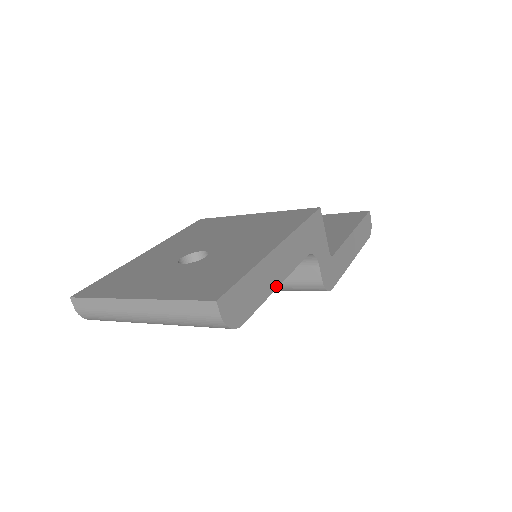
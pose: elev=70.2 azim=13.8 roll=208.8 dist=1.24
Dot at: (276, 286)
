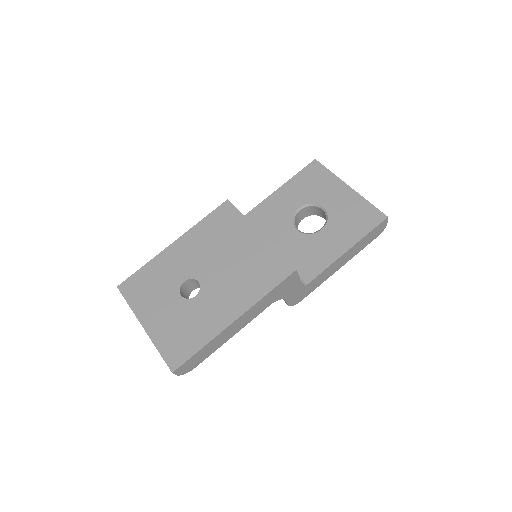
Dot at: occluded
